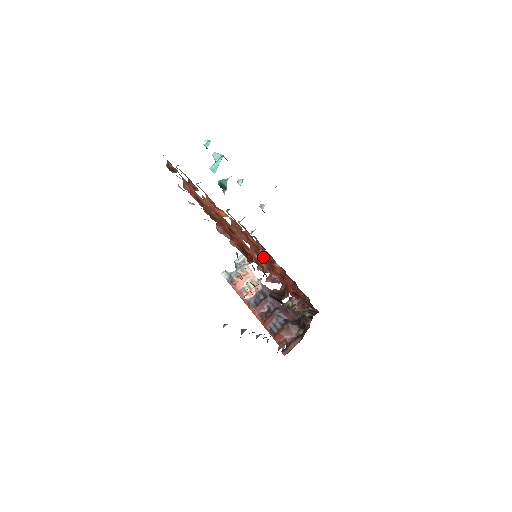
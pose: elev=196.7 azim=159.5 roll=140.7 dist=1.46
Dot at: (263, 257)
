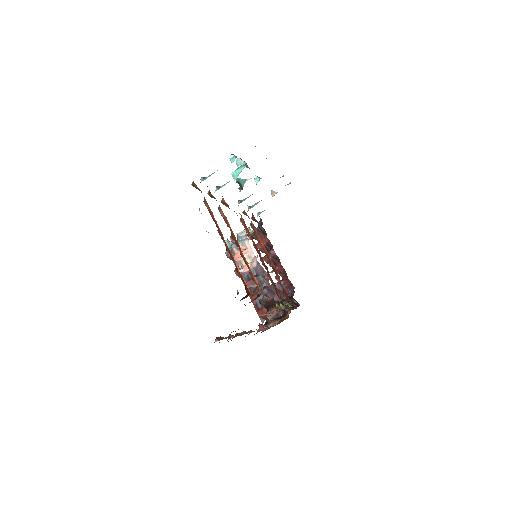
Dot at: (262, 259)
